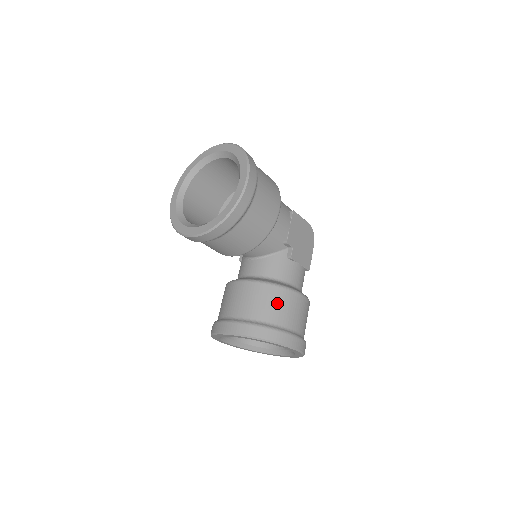
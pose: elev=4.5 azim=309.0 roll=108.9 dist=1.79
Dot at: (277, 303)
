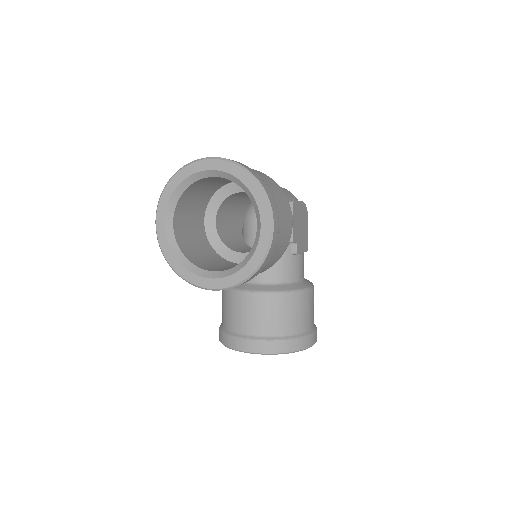
Dot at: (294, 311)
